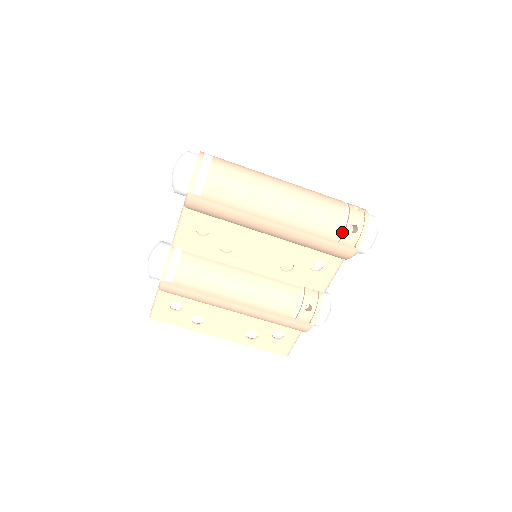
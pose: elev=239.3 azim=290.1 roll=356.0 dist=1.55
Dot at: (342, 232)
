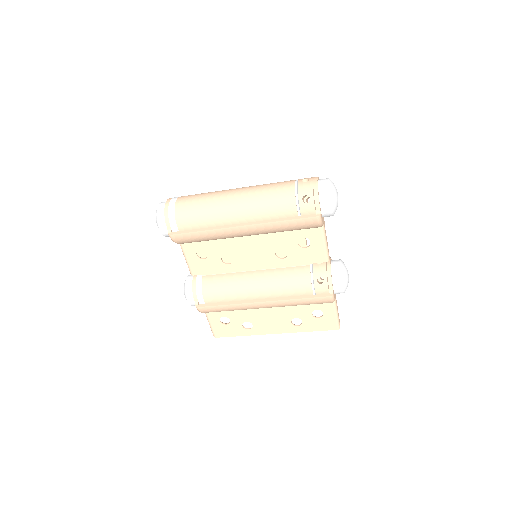
Dot at: (298, 207)
